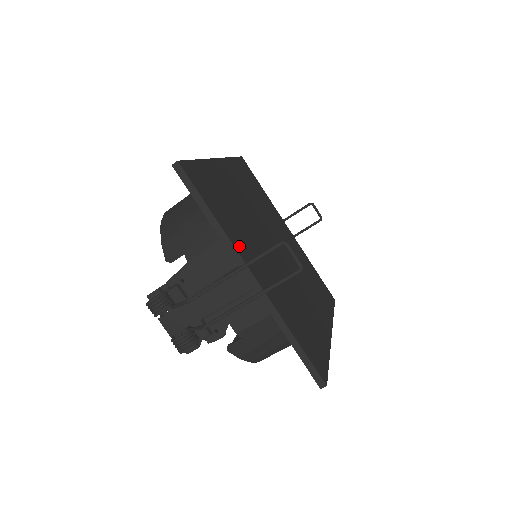
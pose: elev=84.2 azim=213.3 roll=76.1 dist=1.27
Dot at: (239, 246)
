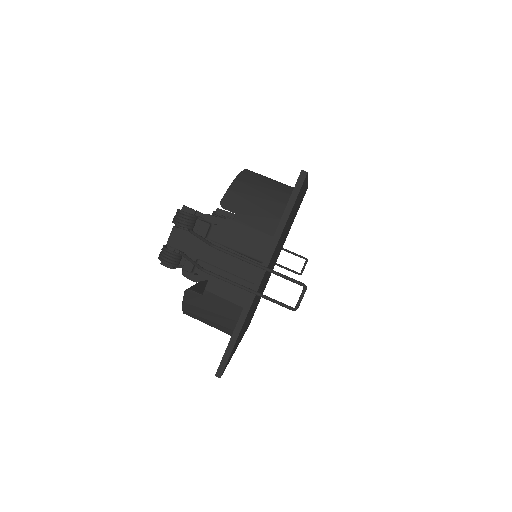
Dot at: (274, 252)
